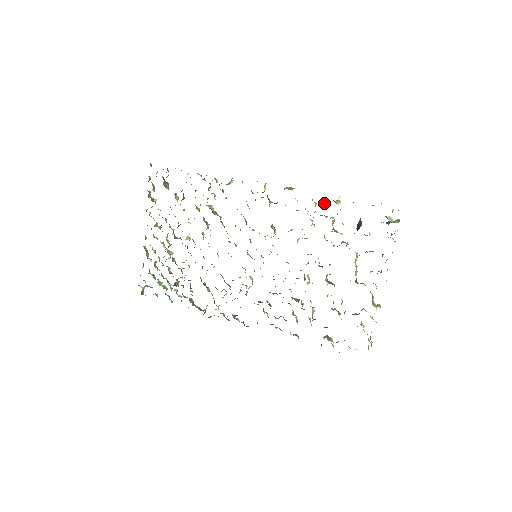
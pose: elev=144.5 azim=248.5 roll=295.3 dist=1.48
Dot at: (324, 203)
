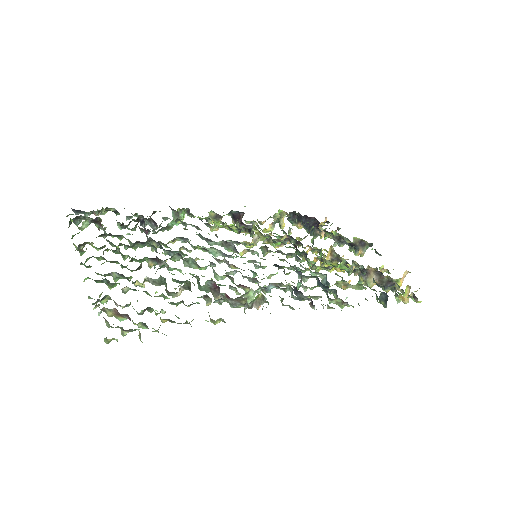
Dot at: (279, 214)
